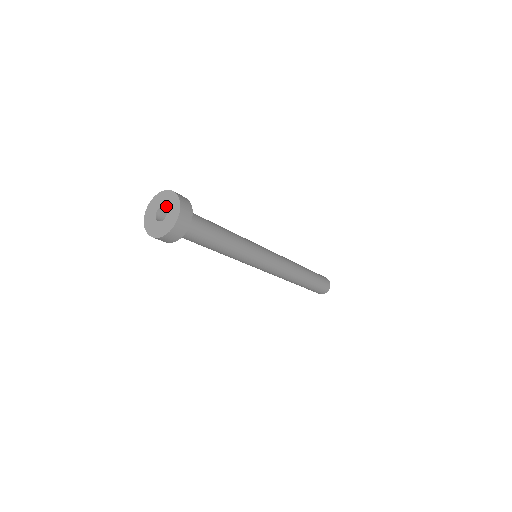
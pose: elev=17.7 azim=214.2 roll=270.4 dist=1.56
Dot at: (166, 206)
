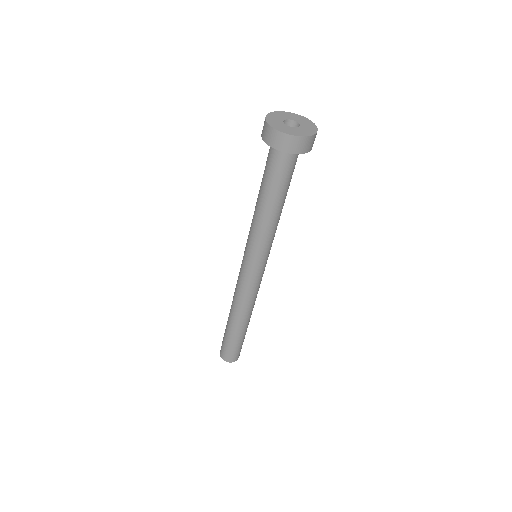
Dot at: (301, 124)
